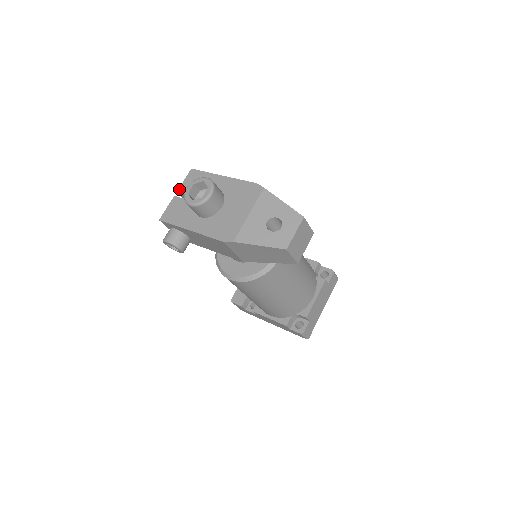
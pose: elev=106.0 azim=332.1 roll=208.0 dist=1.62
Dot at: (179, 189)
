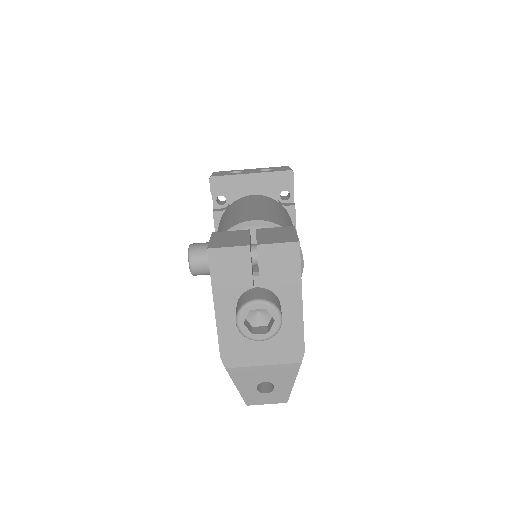
Dot at: (262, 246)
